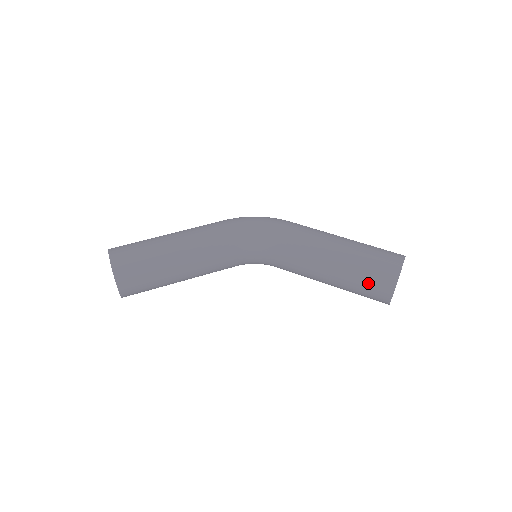
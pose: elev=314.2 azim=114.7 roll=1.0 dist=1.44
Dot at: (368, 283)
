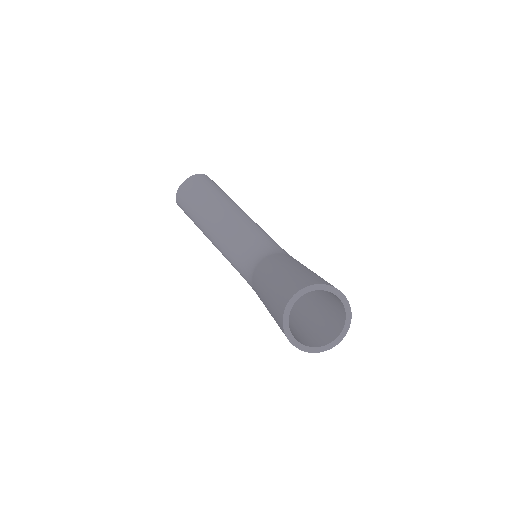
Dot at: (296, 279)
